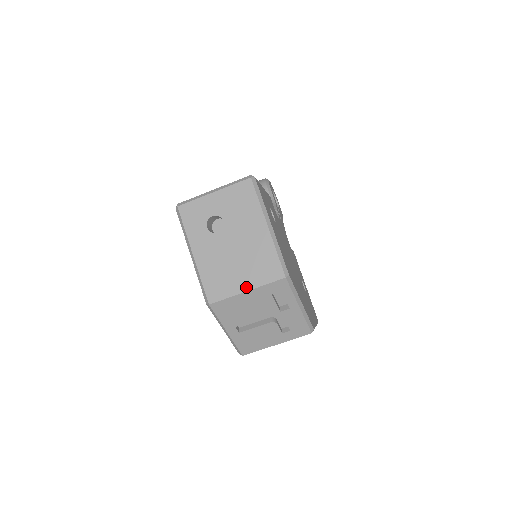
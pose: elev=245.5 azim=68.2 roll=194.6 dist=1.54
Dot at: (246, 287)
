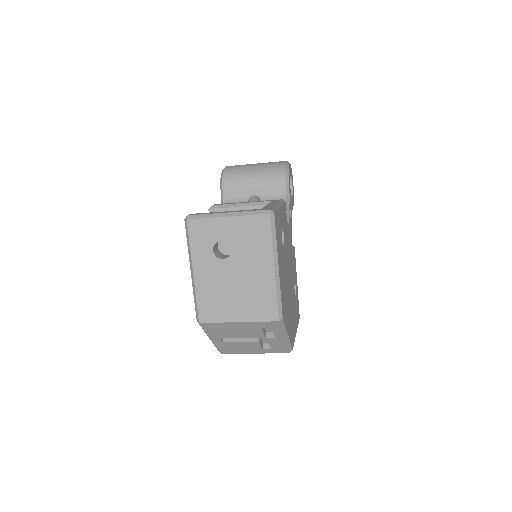
Dot at: (239, 318)
